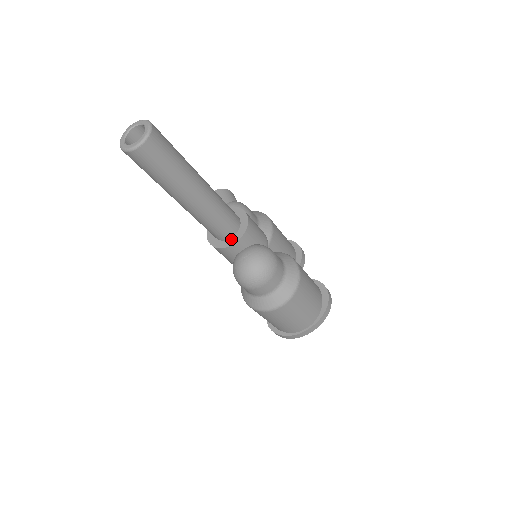
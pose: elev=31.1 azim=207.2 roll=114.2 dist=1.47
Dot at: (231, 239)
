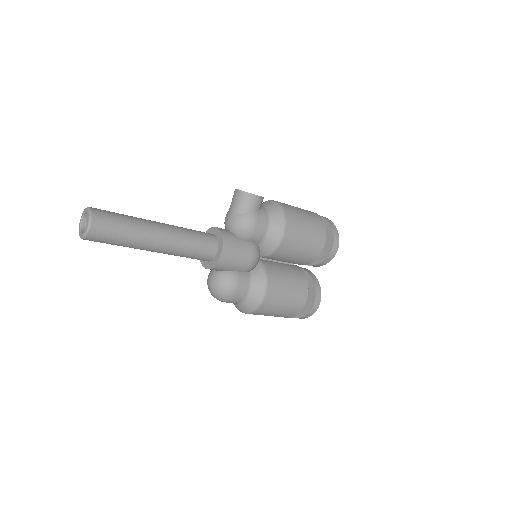
Dot at: (205, 262)
